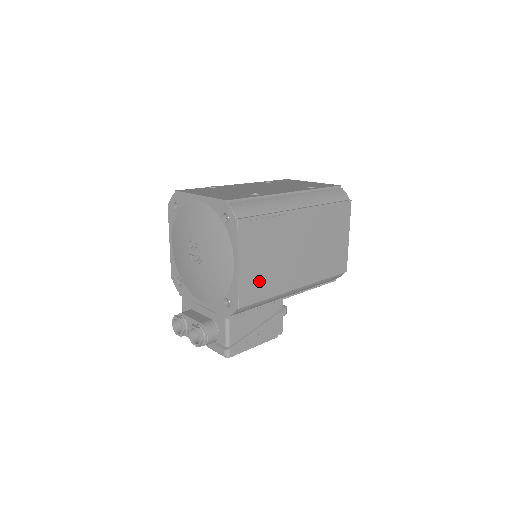
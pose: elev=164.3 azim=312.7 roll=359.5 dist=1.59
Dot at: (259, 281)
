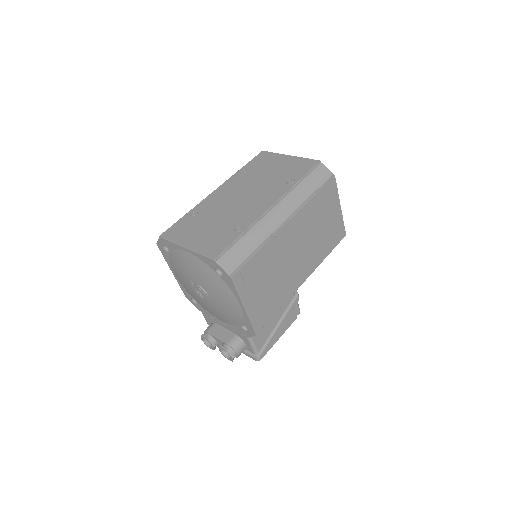
Dot at: (267, 304)
